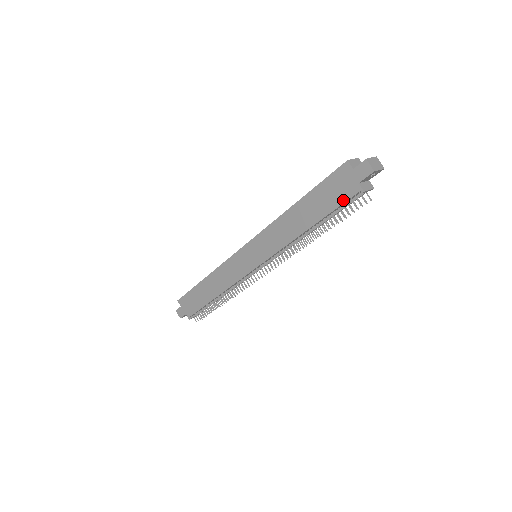
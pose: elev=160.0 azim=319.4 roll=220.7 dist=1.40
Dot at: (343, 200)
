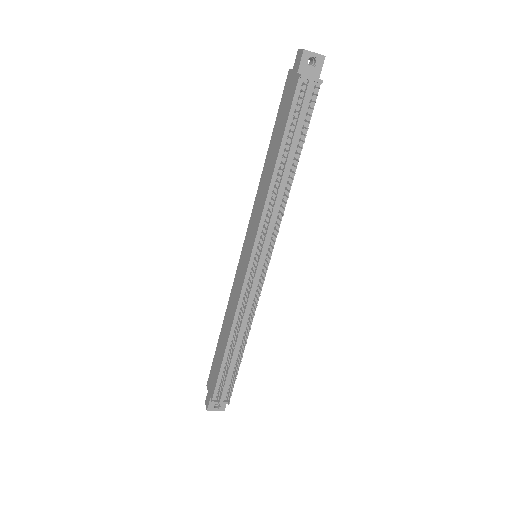
Dot at: (291, 102)
